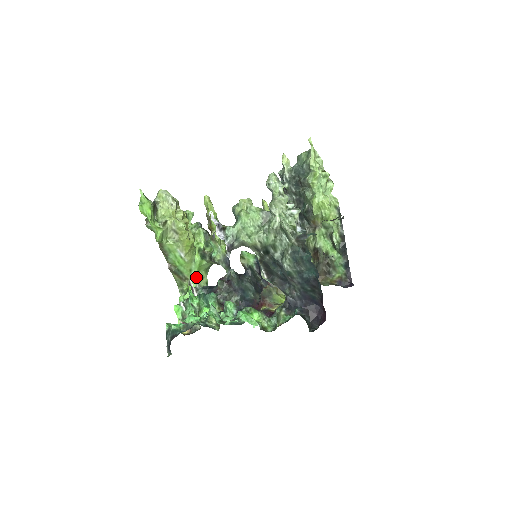
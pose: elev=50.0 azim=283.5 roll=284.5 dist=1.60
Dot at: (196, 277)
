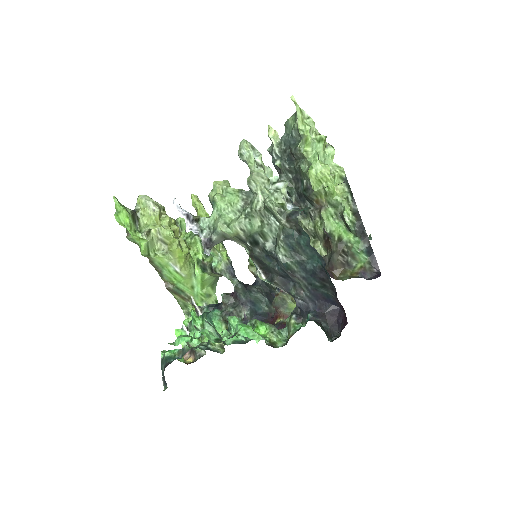
Dot at: (201, 295)
